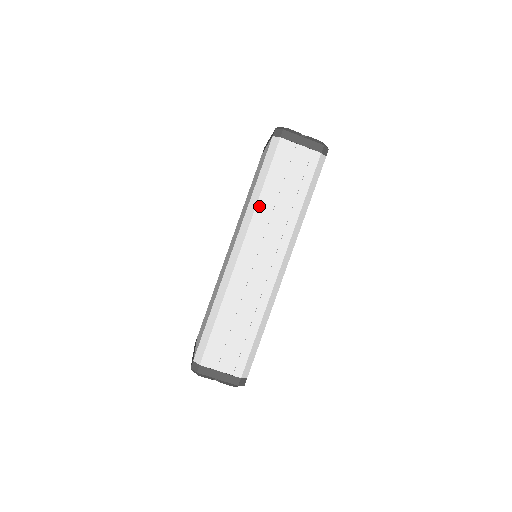
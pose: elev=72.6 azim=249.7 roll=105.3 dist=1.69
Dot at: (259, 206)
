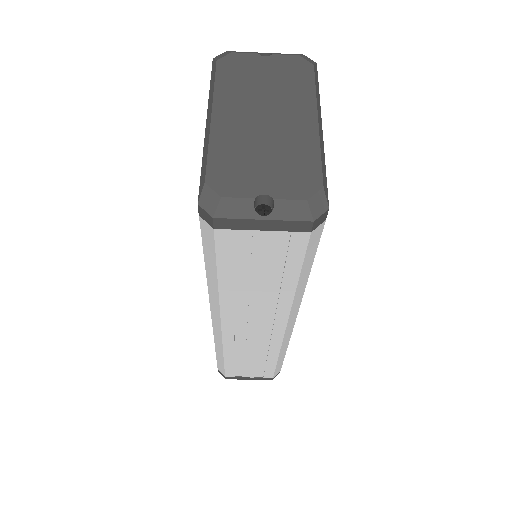
Dot at: (224, 297)
